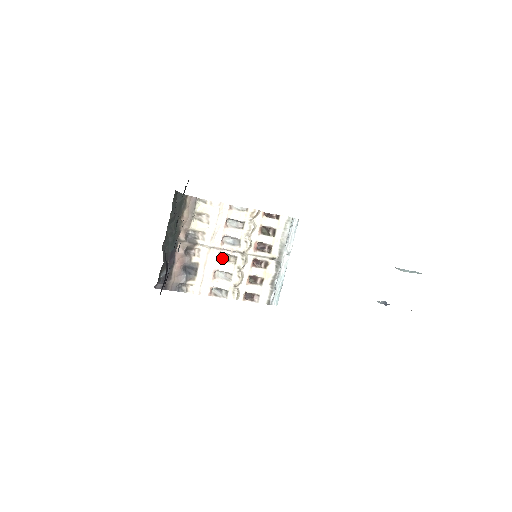
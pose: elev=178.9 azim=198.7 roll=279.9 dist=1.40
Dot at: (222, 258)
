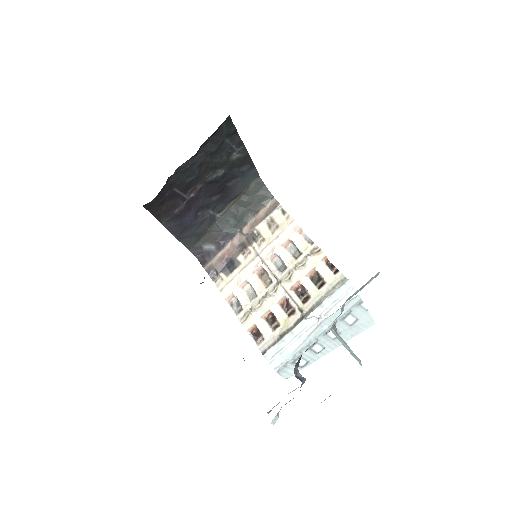
Dot at: (262, 275)
